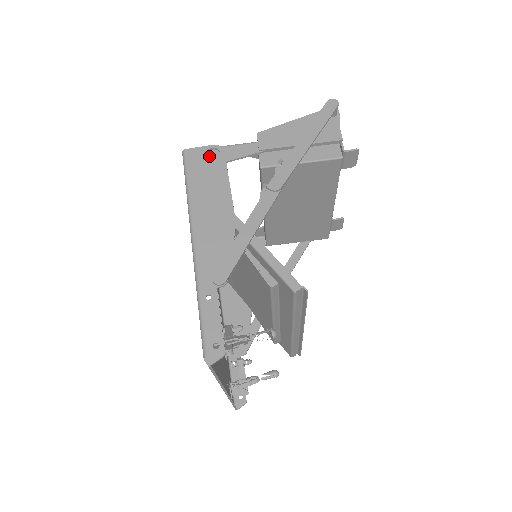
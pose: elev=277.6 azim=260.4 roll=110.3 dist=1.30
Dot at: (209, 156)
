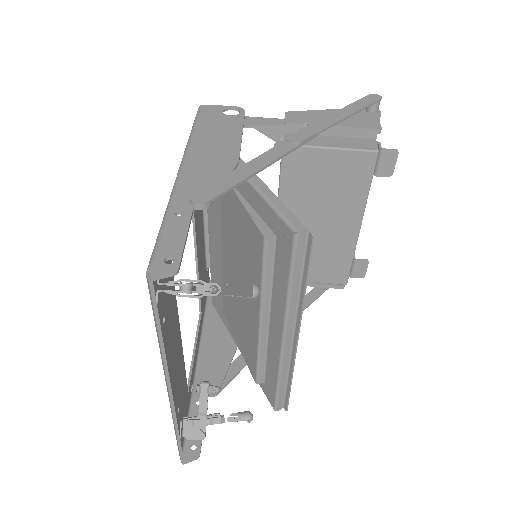
Dot at: occluded
